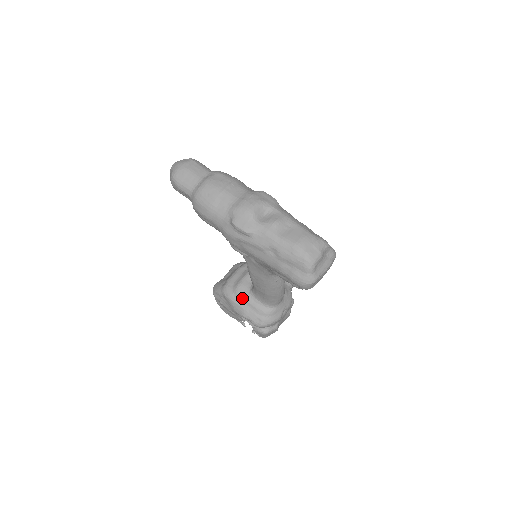
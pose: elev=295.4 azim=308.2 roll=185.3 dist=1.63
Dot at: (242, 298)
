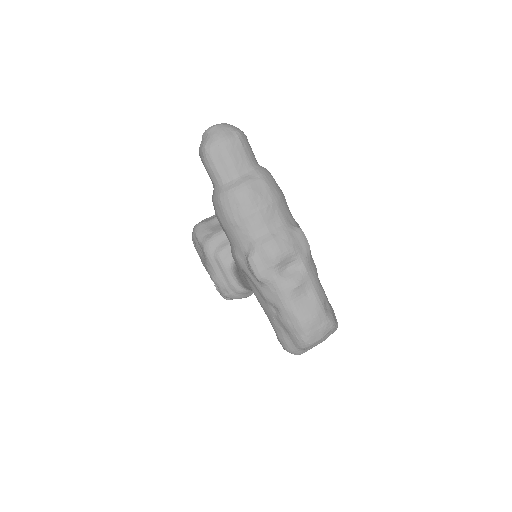
Dot at: (220, 265)
